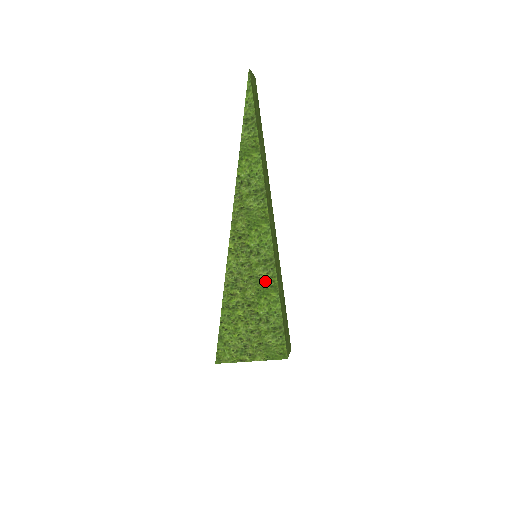
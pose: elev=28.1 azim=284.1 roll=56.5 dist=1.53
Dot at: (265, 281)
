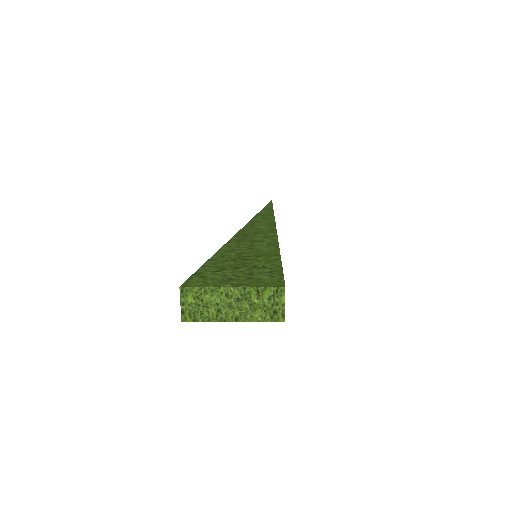
Dot at: (266, 250)
